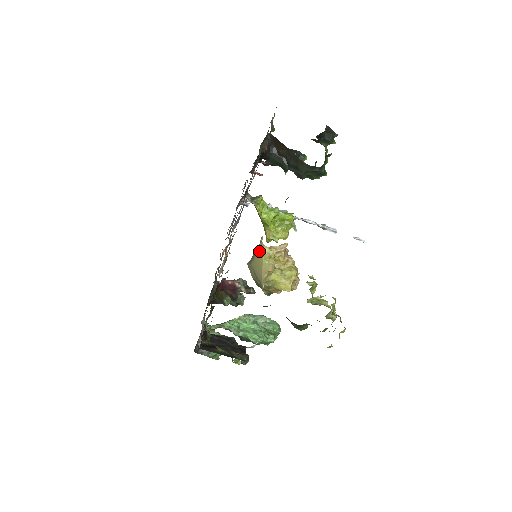
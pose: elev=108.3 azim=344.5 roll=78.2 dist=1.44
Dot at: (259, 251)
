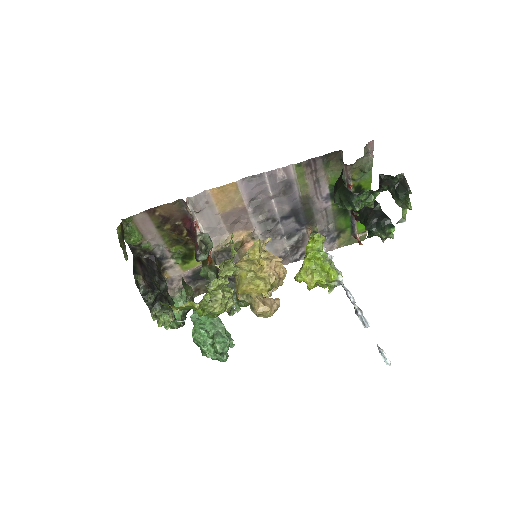
Dot at: occluded
